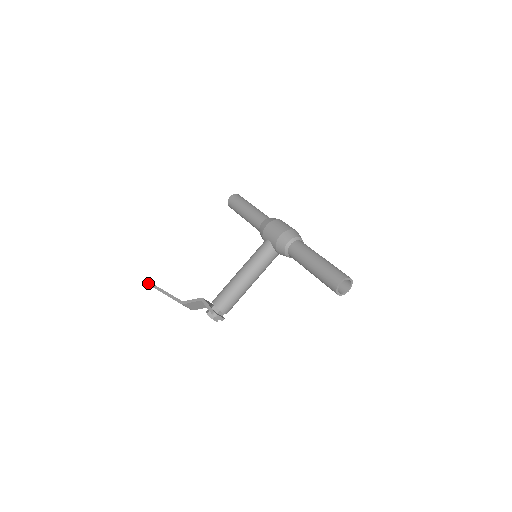
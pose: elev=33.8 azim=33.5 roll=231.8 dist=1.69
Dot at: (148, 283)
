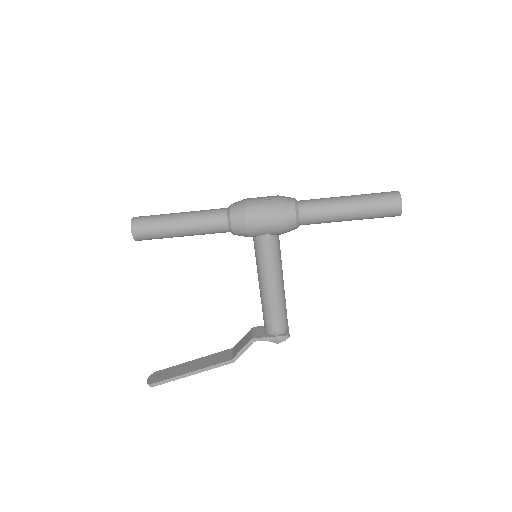
Dot at: (156, 385)
